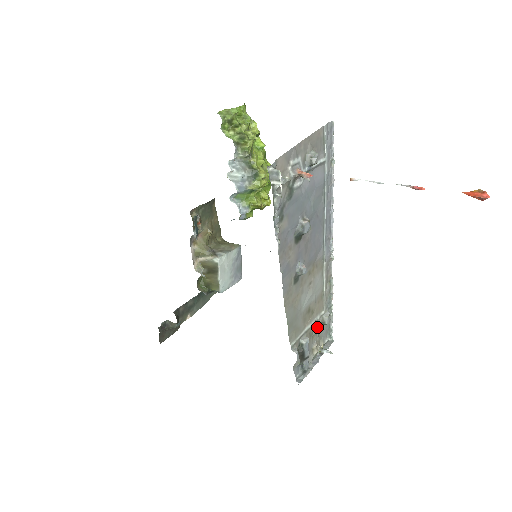
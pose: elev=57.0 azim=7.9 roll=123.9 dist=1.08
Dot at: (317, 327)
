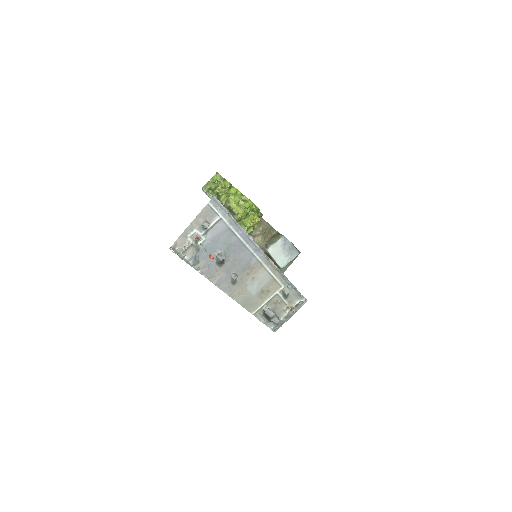
Dot at: (280, 297)
